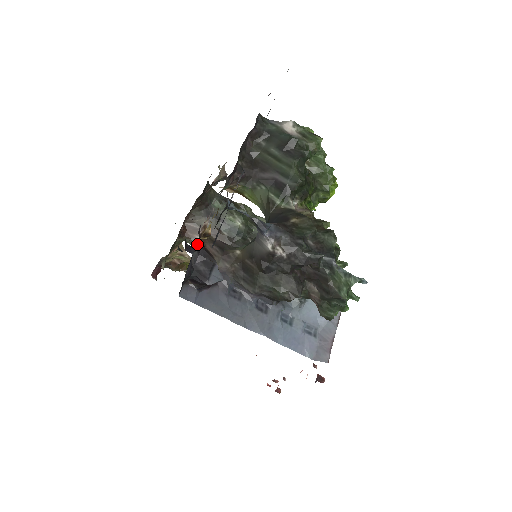
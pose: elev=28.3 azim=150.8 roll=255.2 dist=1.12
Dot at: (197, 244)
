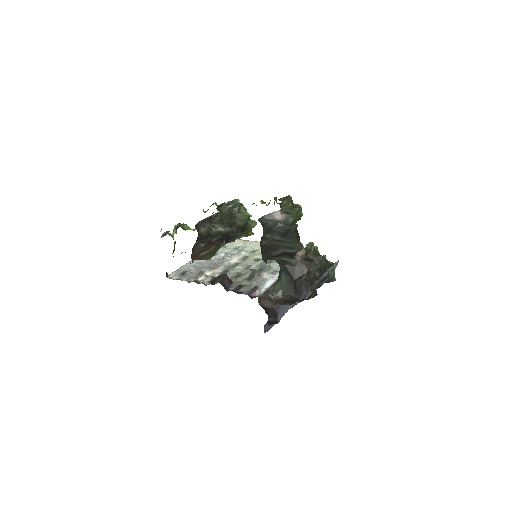
Dot at: occluded
